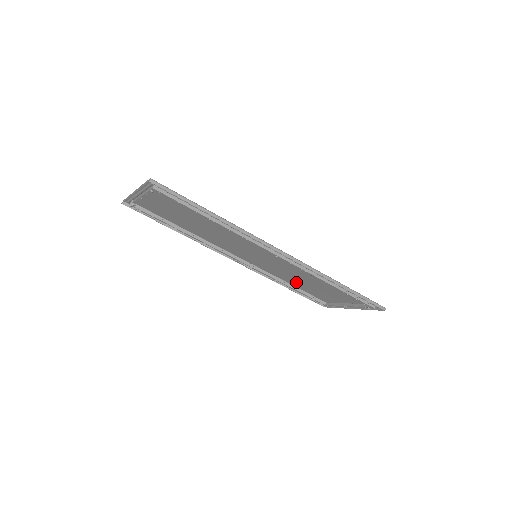
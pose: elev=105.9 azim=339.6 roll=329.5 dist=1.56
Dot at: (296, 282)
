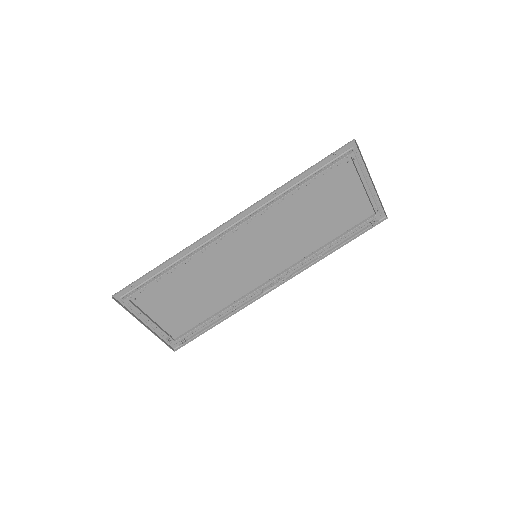
Dot at: (319, 233)
